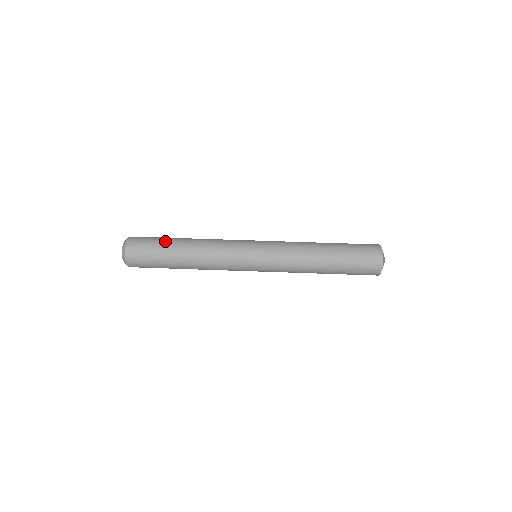
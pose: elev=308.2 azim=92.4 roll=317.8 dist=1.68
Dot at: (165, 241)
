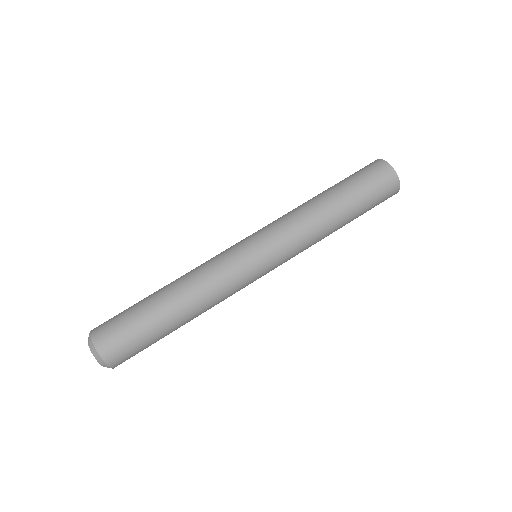
Dot at: (146, 319)
